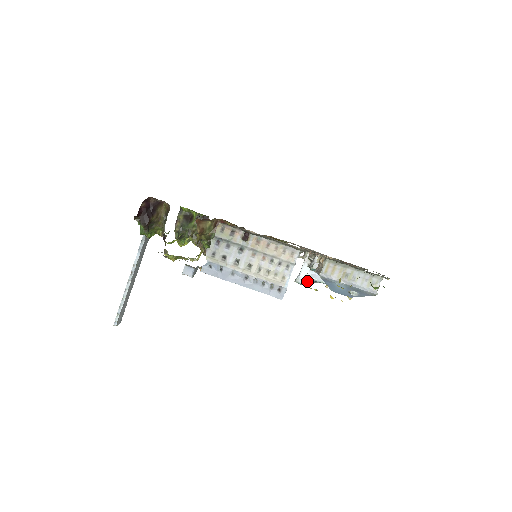
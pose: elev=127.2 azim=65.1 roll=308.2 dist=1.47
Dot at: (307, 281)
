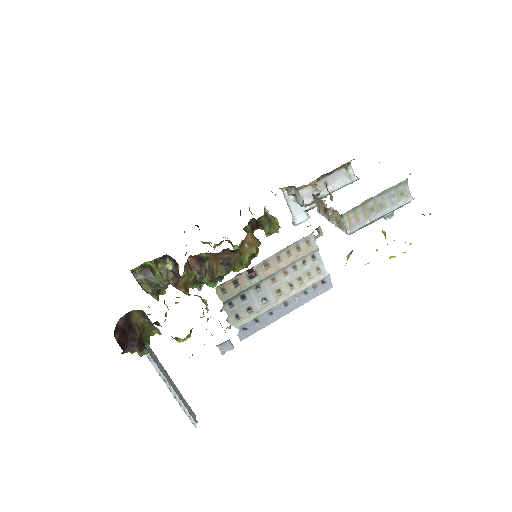
Dot at: (305, 215)
